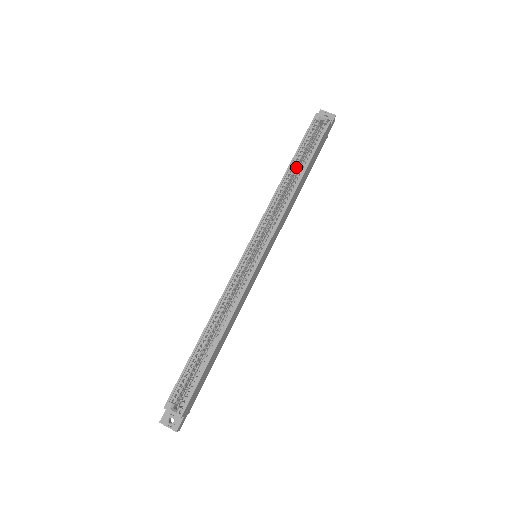
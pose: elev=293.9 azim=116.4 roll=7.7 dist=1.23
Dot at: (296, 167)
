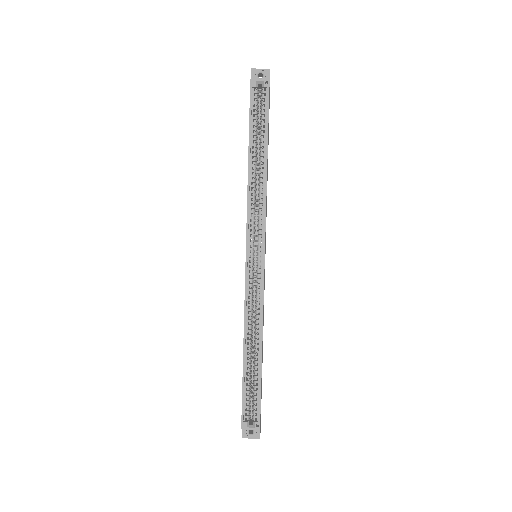
Dot at: (256, 150)
